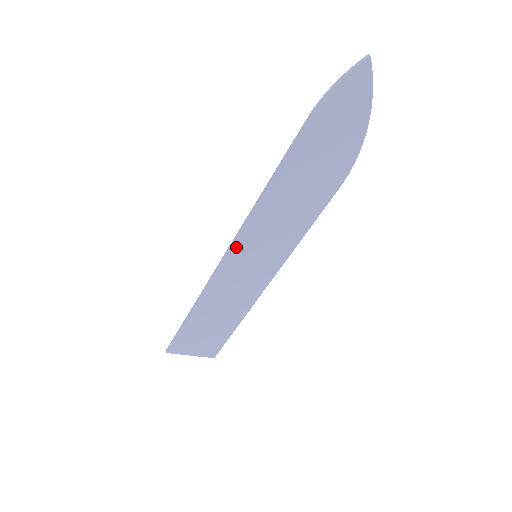
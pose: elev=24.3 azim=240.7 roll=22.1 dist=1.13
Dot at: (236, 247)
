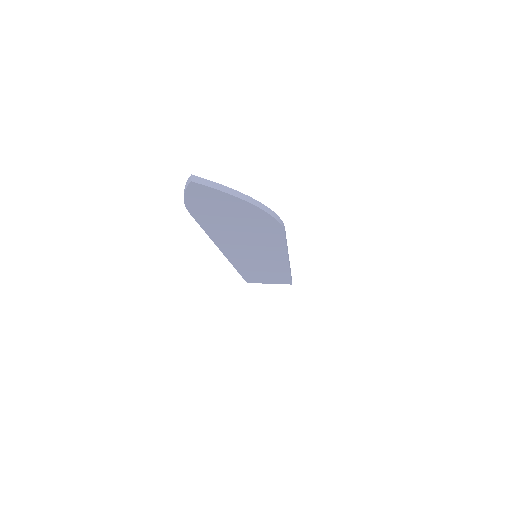
Dot at: (229, 255)
